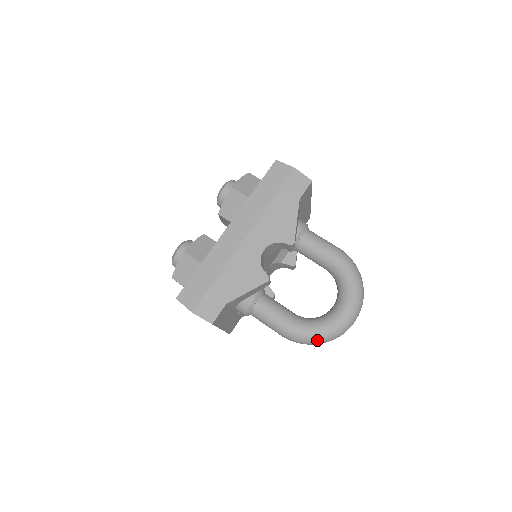
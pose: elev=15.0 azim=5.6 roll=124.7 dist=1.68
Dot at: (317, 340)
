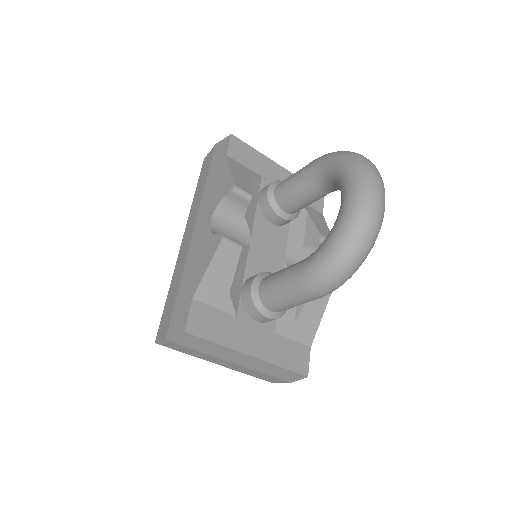
Dot at: (340, 254)
